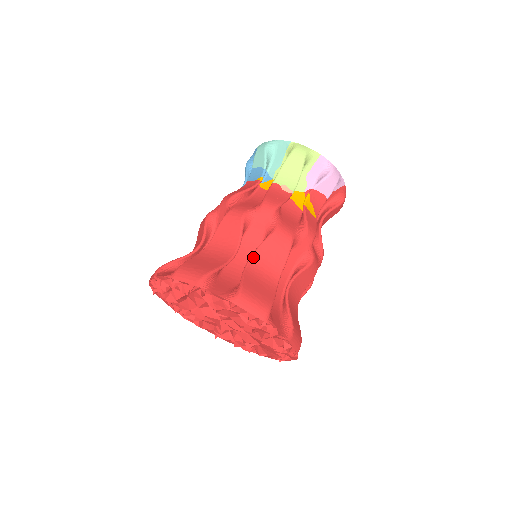
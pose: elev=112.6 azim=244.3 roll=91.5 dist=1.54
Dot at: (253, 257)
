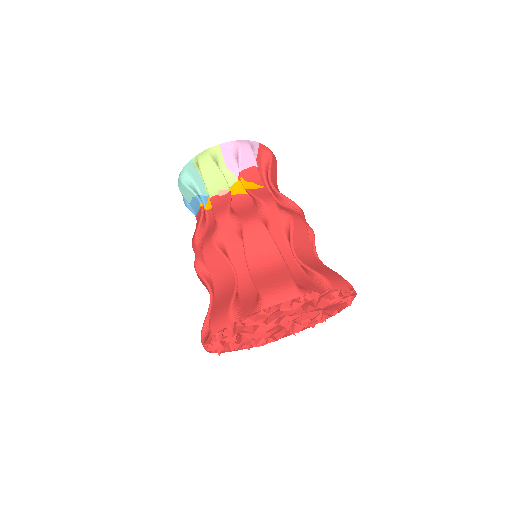
Dot at: (248, 262)
